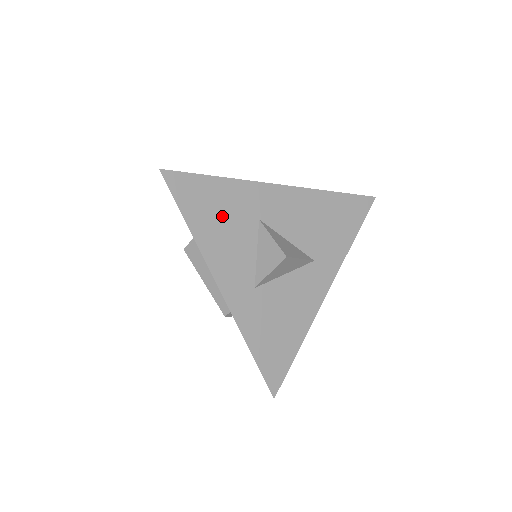
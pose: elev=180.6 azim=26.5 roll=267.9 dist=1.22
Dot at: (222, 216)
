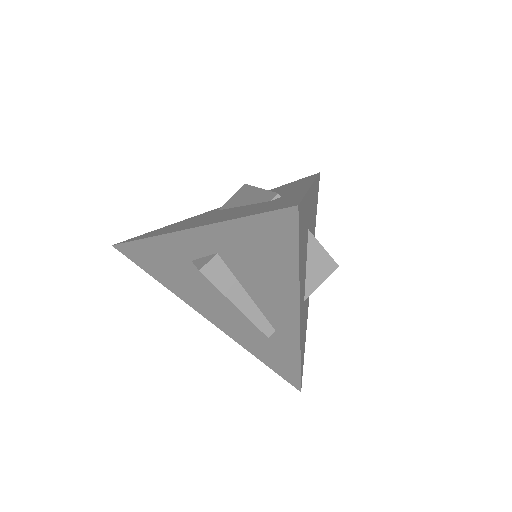
Dot at: (304, 239)
